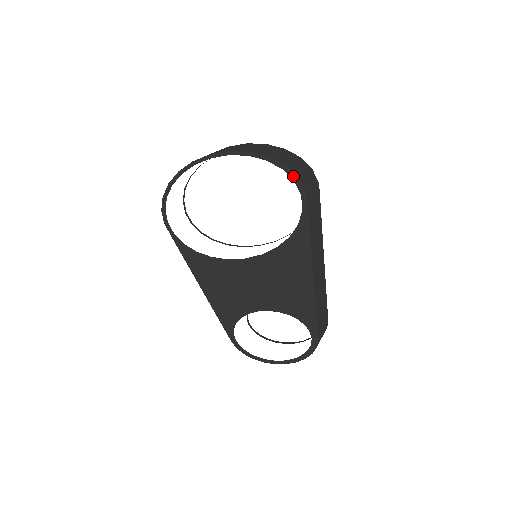
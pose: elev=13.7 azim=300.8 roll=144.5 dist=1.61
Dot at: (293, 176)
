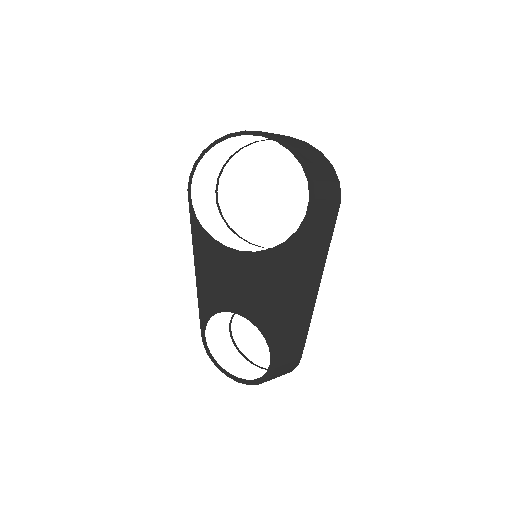
Dot at: (308, 175)
